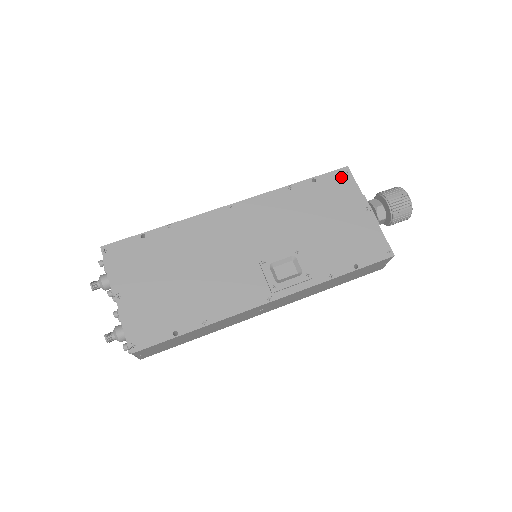
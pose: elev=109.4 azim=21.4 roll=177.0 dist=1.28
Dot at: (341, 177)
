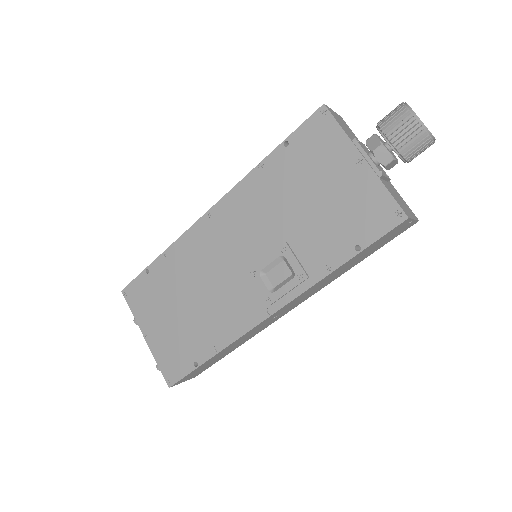
Dot at: (318, 125)
